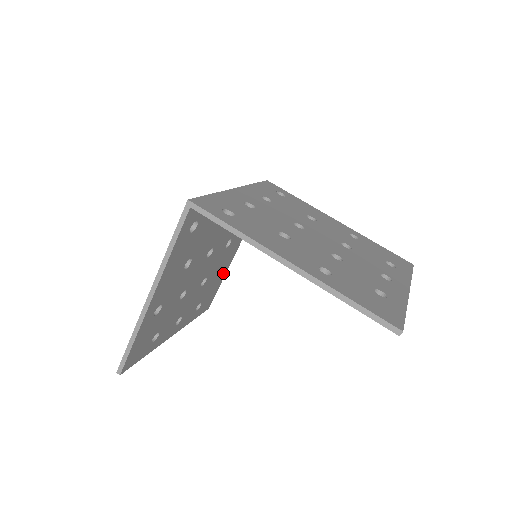
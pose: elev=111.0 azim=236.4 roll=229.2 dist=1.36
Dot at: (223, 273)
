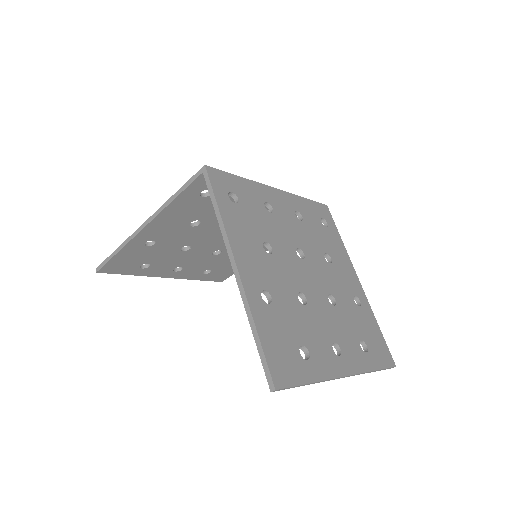
Dot at: occluded
